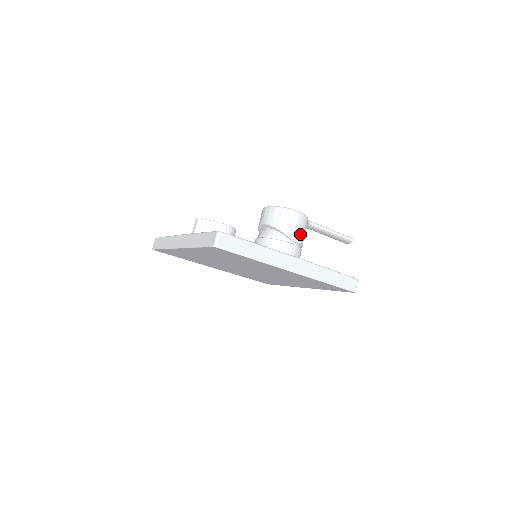
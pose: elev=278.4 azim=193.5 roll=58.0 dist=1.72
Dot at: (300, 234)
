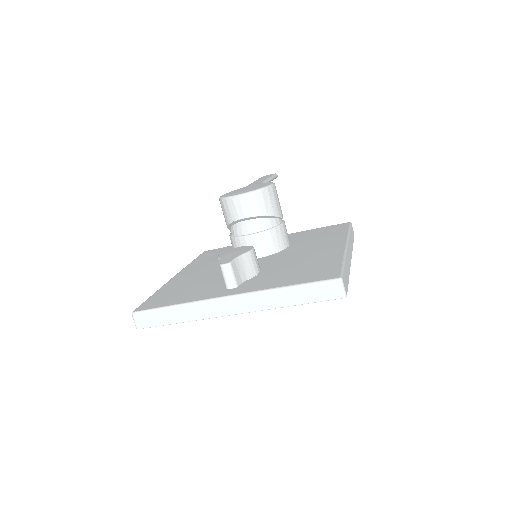
Dot at: (280, 206)
